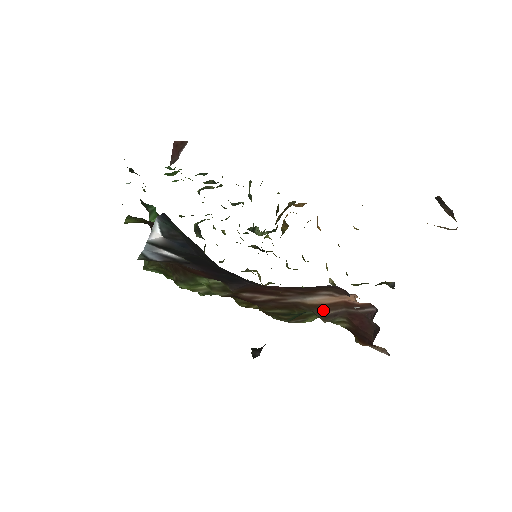
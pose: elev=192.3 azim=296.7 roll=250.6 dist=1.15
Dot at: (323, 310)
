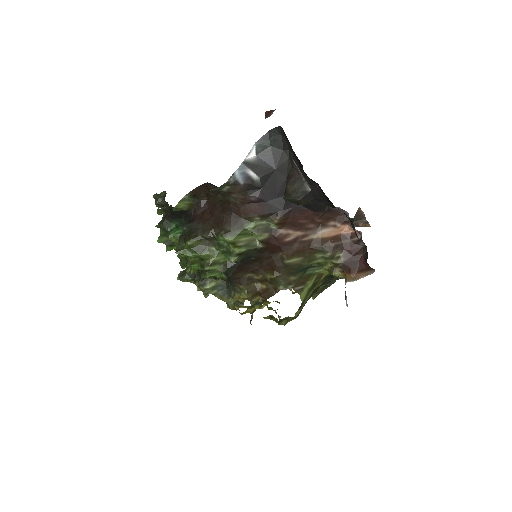
Dot at: (330, 243)
